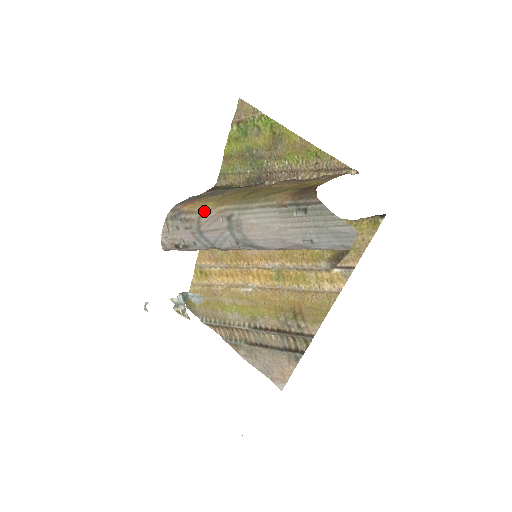
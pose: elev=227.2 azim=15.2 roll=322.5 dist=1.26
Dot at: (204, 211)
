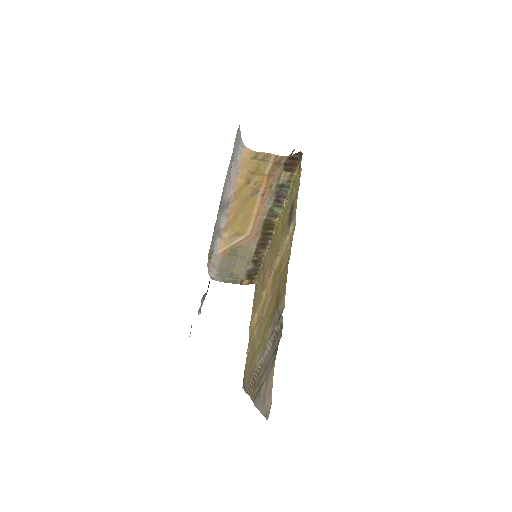
Dot at: occluded
